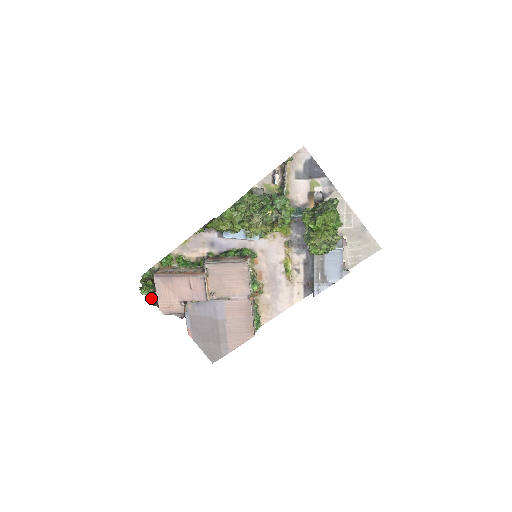
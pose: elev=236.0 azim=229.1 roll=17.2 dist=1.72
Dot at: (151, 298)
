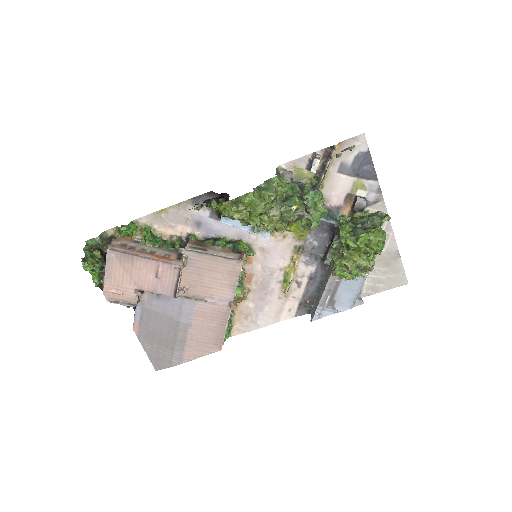
Dot at: (95, 276)
